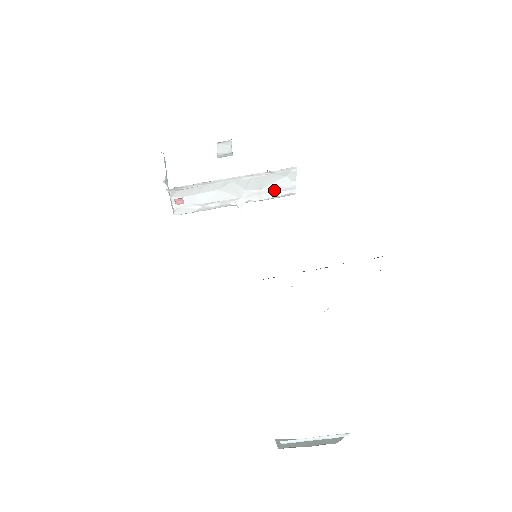
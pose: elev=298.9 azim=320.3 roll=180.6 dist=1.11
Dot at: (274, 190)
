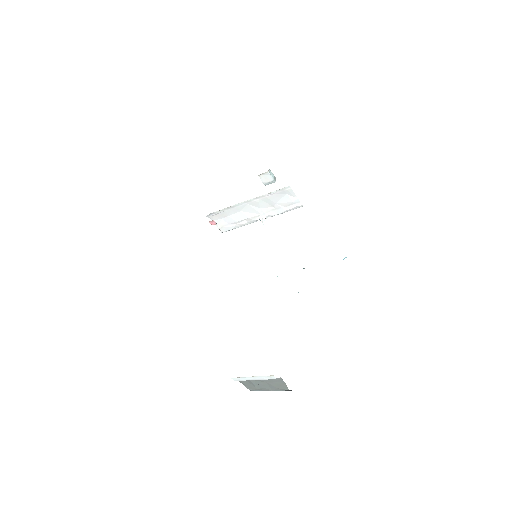
Dot at: (283, 205)
